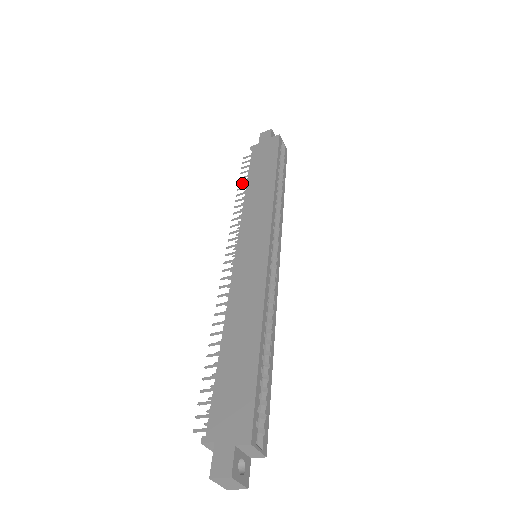
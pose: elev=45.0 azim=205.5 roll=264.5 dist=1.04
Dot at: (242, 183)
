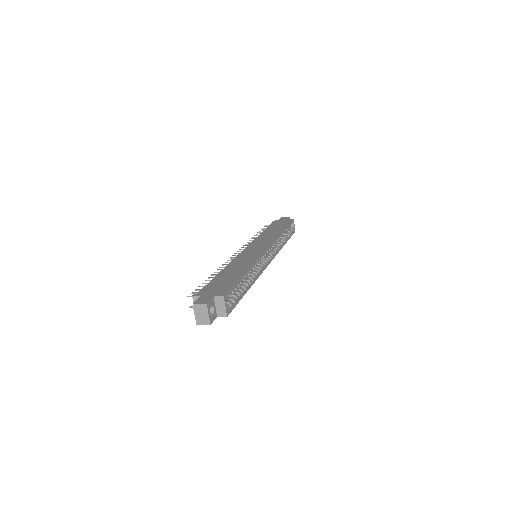
Dot at: (260, 232)
